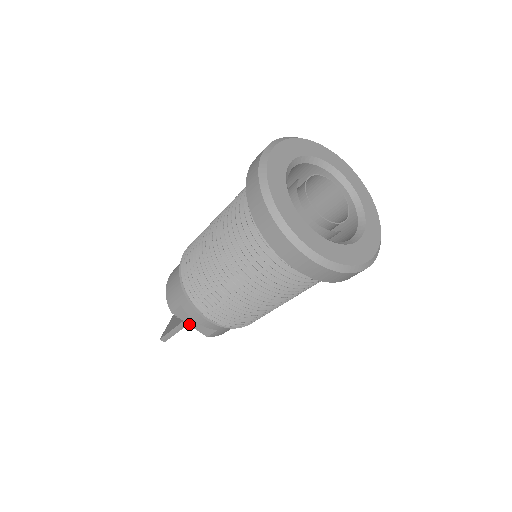
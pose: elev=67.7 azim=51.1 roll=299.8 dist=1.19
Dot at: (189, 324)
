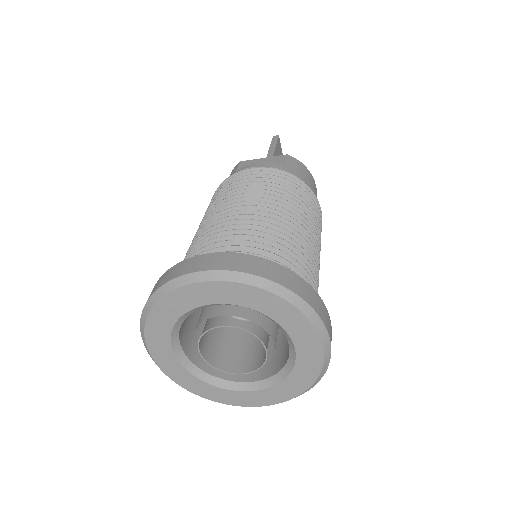
Dot at: occluded
